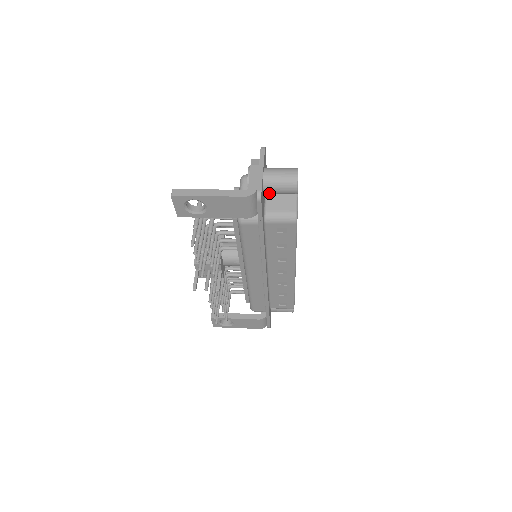
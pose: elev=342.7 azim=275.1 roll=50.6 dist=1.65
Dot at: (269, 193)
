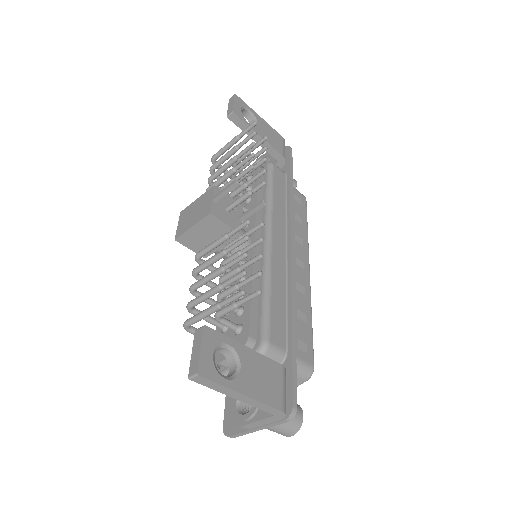
Dot at: occluded
